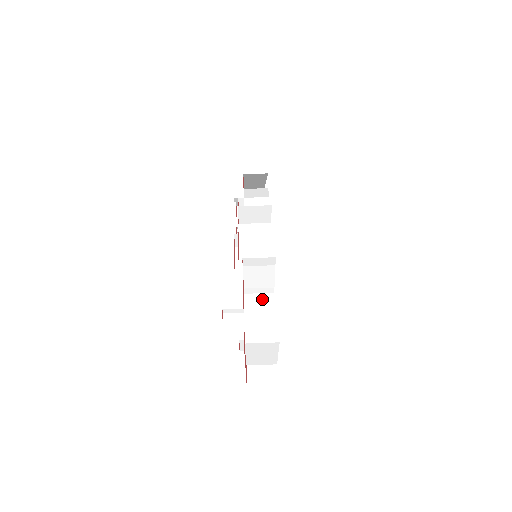
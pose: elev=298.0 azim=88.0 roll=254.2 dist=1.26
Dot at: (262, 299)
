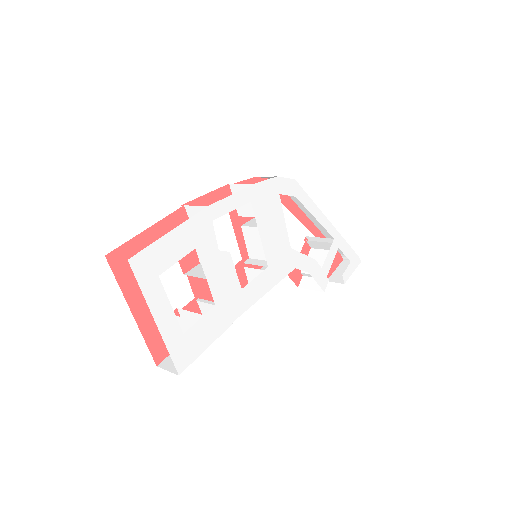
Dot at: occluded
